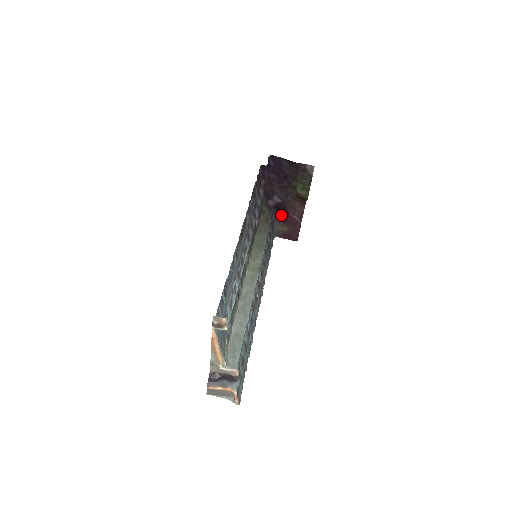
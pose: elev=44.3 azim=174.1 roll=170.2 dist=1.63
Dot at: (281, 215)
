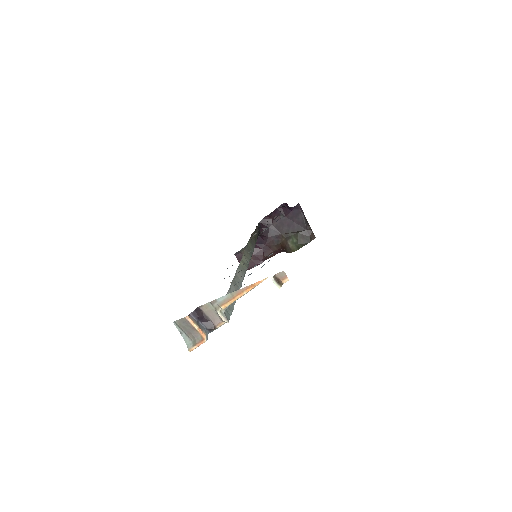
Dot at: occluded
